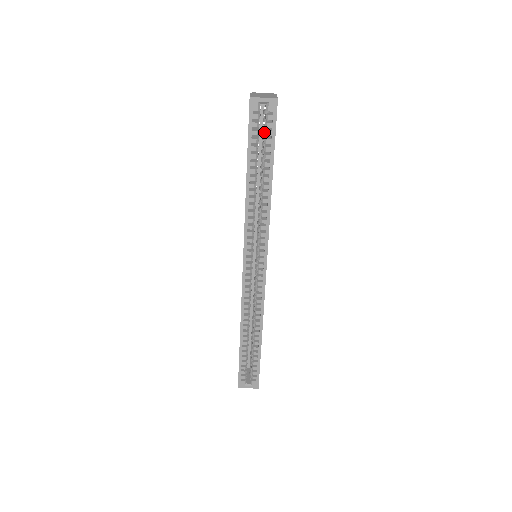
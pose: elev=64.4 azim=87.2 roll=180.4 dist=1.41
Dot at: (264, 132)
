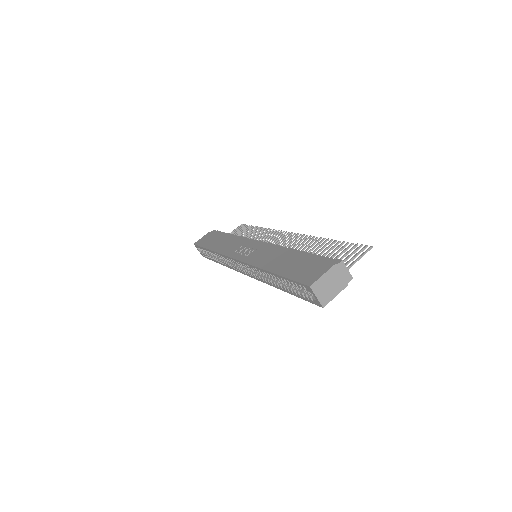
Dot at: occluded
